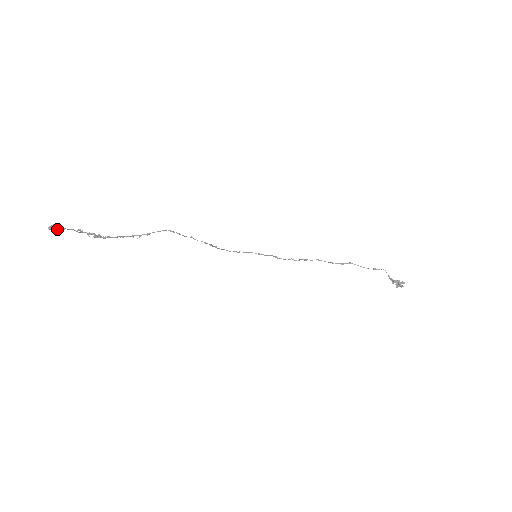
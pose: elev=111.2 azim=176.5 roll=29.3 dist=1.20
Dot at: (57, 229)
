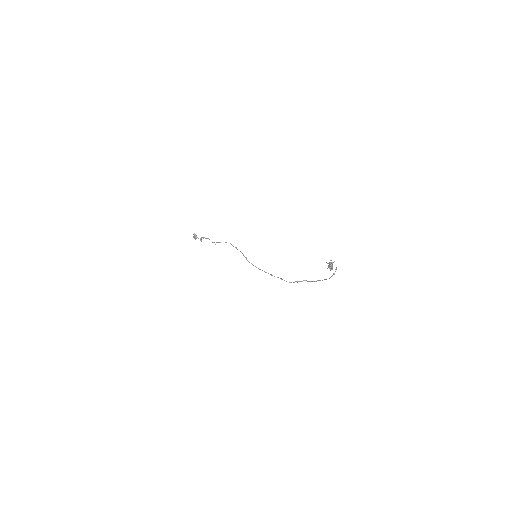
Dot at: (194, 234)
